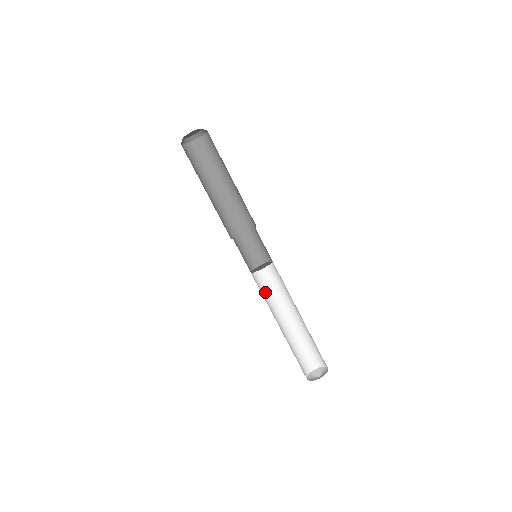
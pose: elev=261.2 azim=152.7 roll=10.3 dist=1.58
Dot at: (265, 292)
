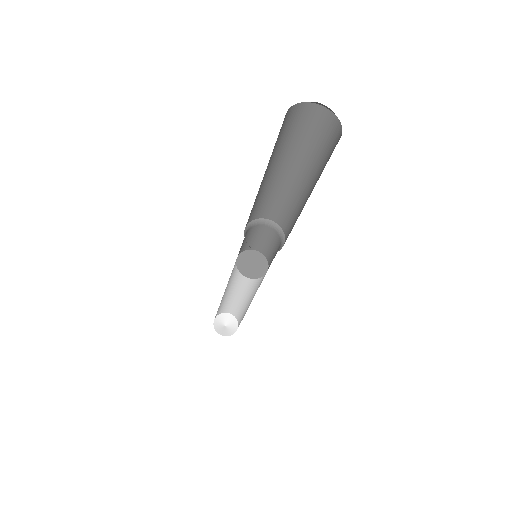
Dot at: (232, 272)
